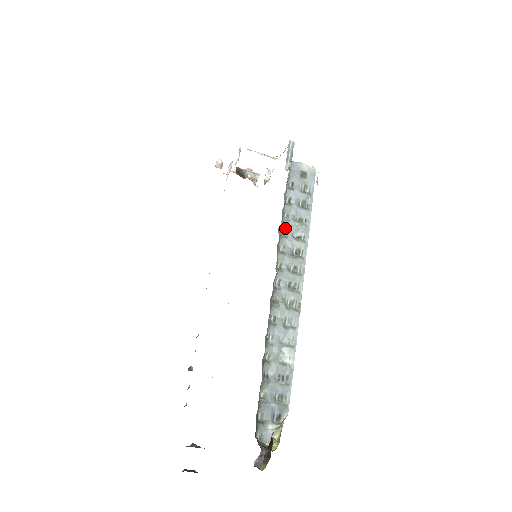
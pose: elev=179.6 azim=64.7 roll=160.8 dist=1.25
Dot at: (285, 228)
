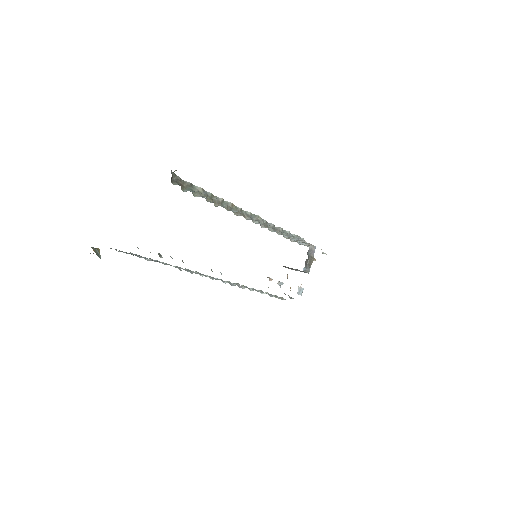
Dot at: occluded
